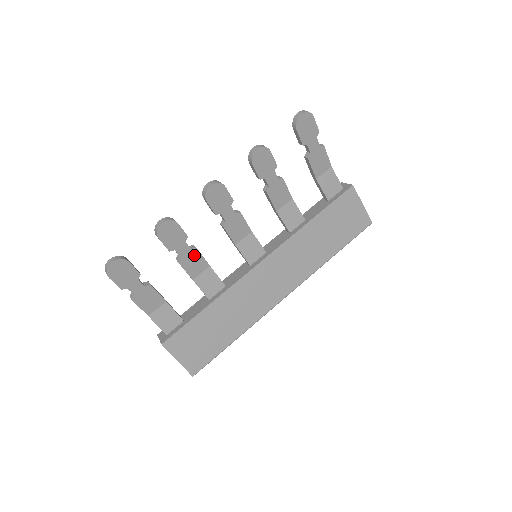
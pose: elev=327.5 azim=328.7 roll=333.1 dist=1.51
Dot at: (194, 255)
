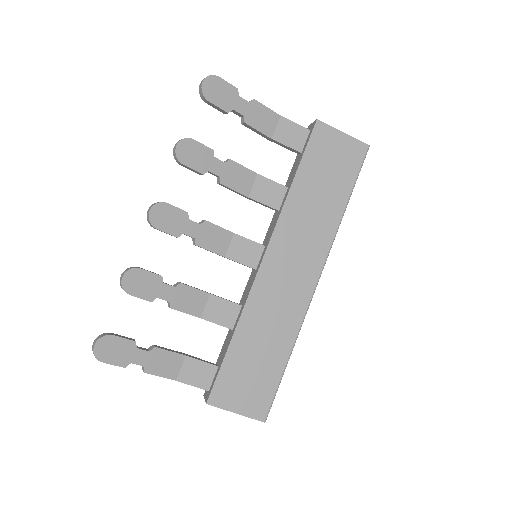
Dot at: (183, 292)
